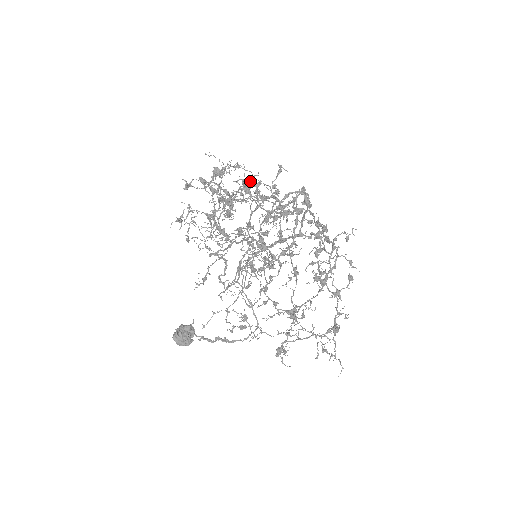
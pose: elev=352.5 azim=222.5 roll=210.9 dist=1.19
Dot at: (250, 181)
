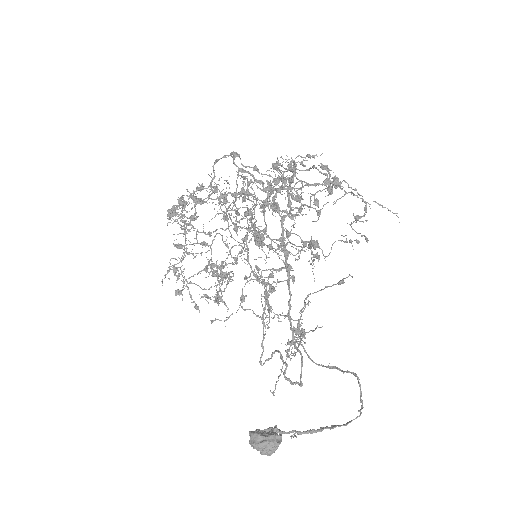
Dot at: occluded
